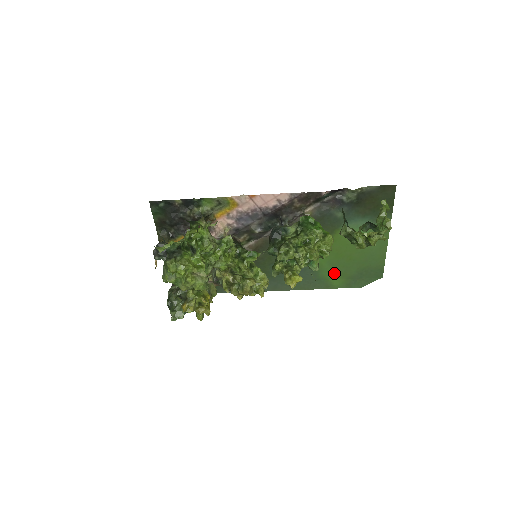
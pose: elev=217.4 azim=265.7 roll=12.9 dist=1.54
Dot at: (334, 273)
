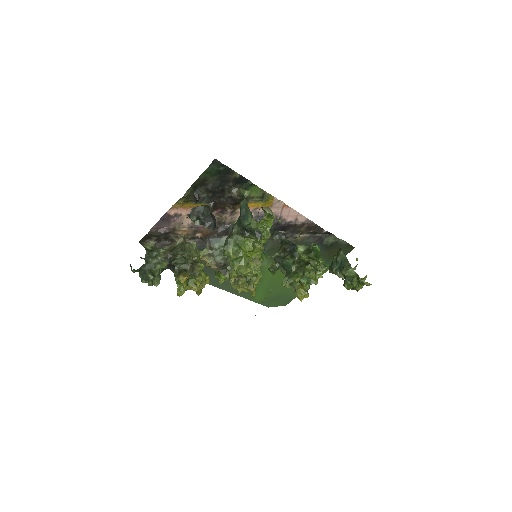
Dot at: (264, 289)
